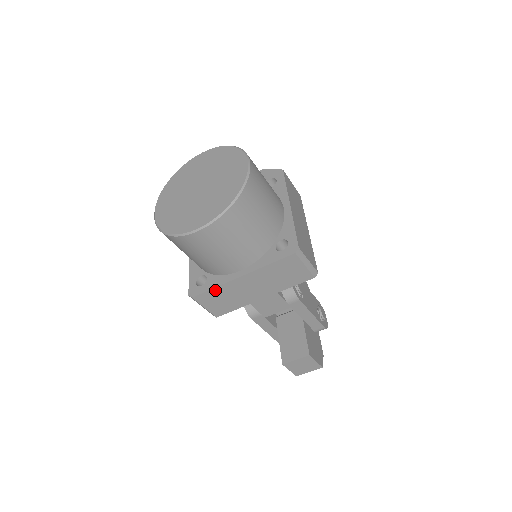
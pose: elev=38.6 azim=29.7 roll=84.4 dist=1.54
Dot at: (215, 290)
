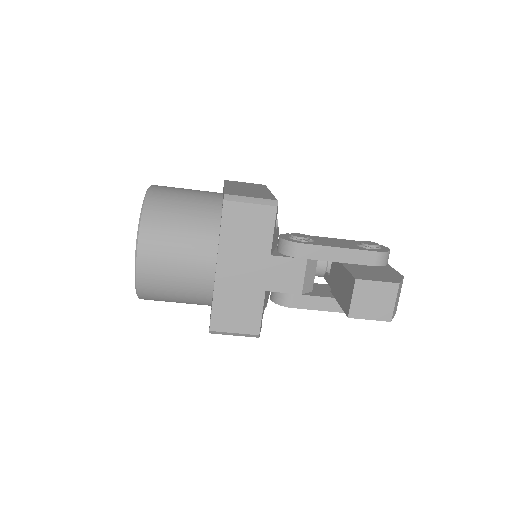
Dot at: (216, 304)
